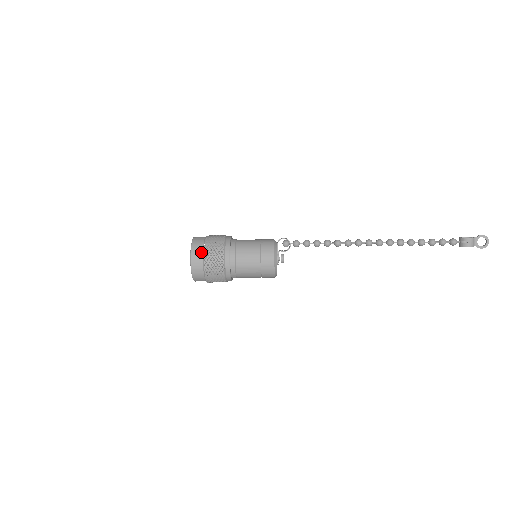
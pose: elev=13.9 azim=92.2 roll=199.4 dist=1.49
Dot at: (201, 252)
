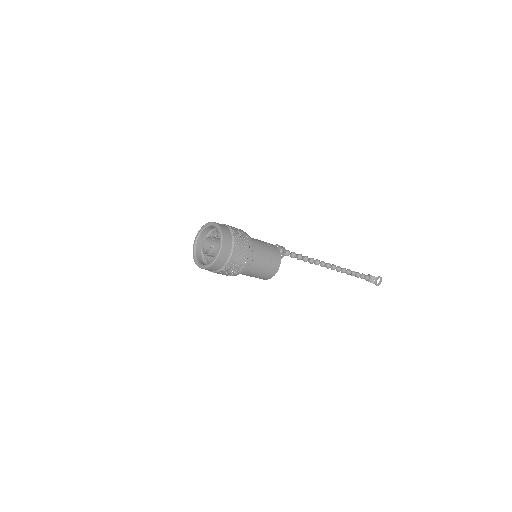
Dot at: (231, 245)
